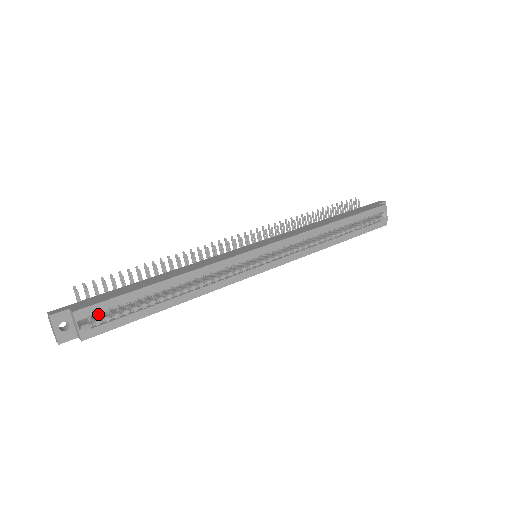
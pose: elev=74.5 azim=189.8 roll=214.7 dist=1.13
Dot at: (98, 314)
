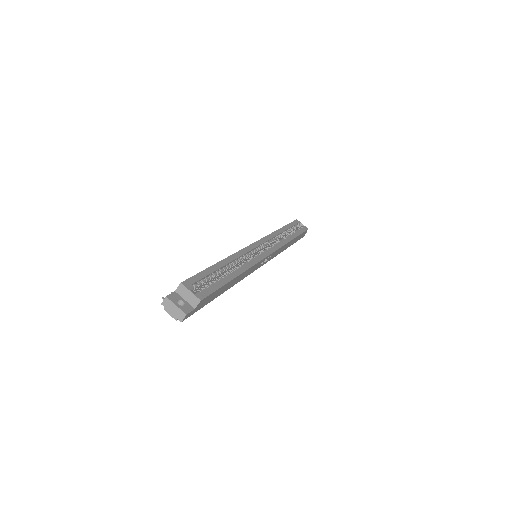
Dot at: occluded
